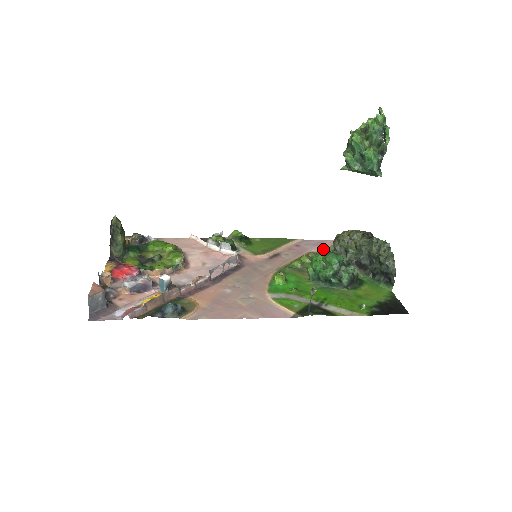
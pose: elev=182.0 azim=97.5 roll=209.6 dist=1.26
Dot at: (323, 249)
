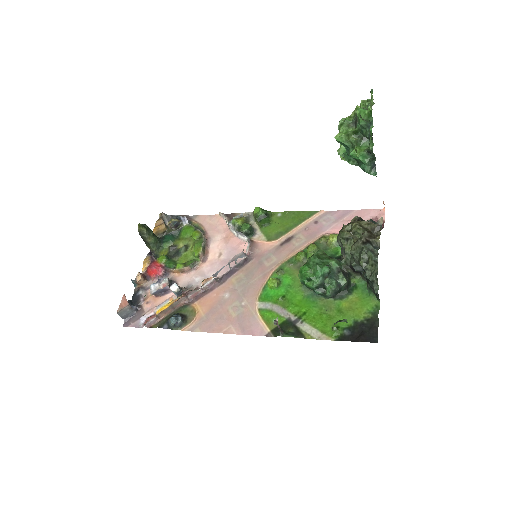
Dot at: (316, 253)
